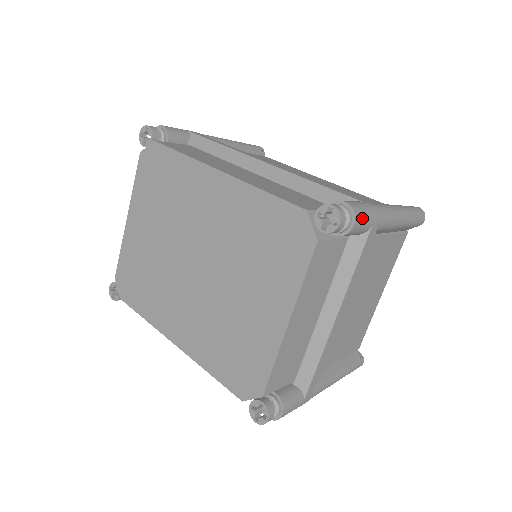
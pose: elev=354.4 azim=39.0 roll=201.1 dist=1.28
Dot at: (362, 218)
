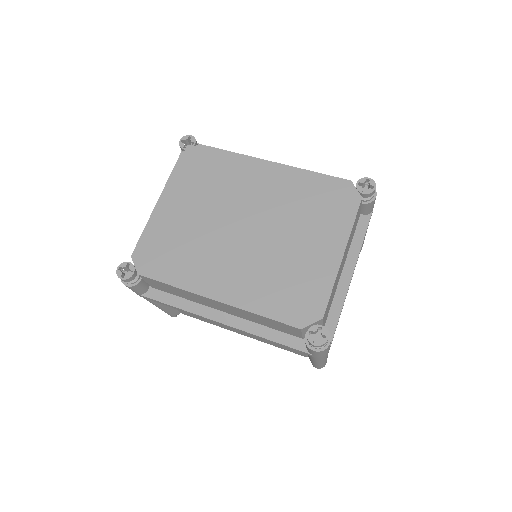
Dot at: occluded
